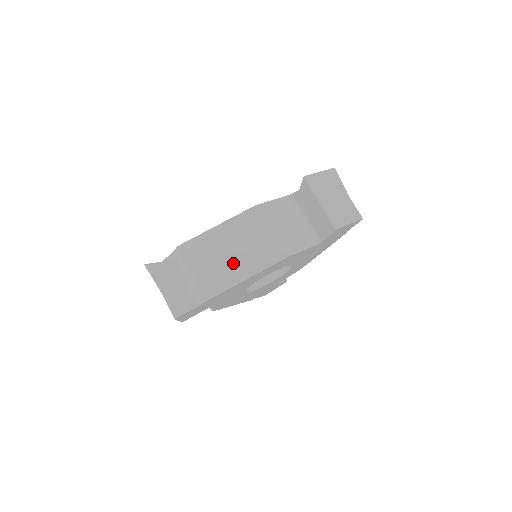
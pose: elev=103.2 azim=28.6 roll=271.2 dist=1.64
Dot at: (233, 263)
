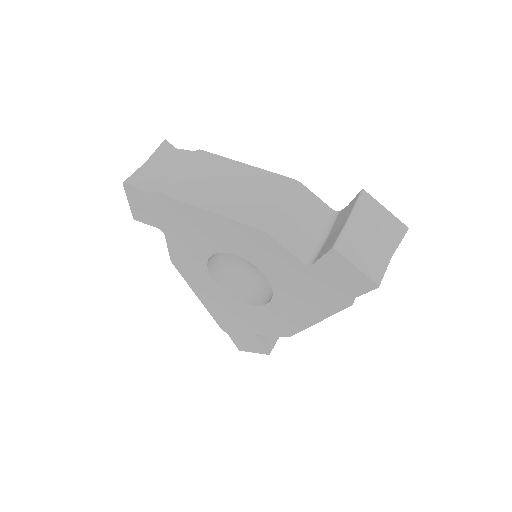
Dot at: (215, 192)
